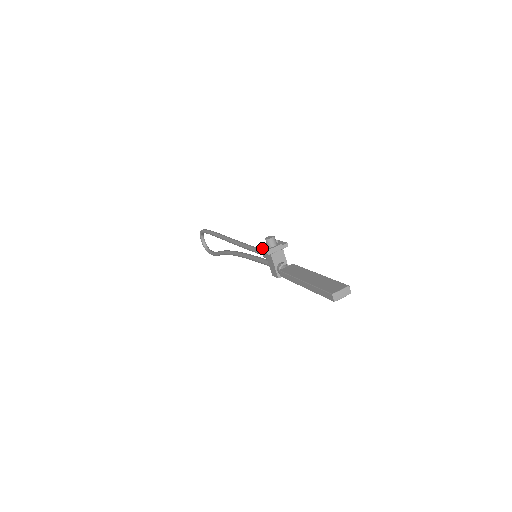
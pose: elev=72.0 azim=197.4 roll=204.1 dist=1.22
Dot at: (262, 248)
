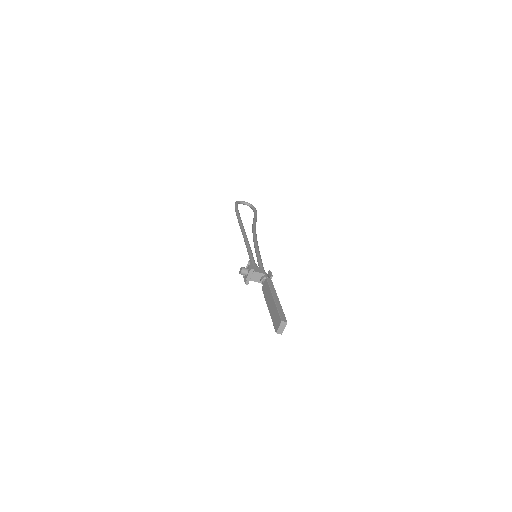
Dot at: occluded
